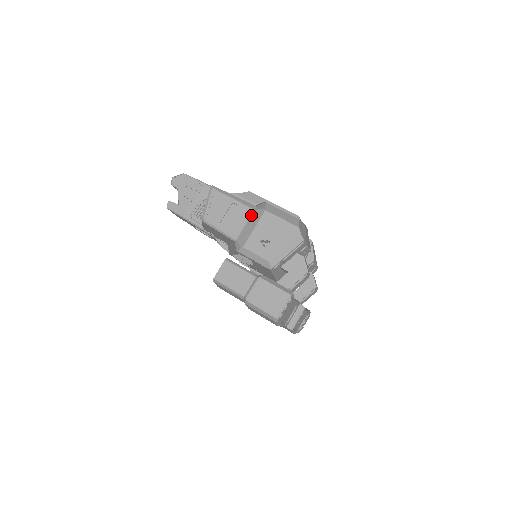
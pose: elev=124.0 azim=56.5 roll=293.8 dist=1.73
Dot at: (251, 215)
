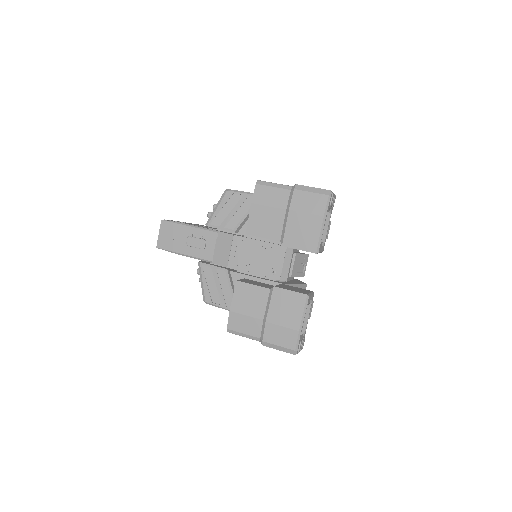
Dot at: occluded
